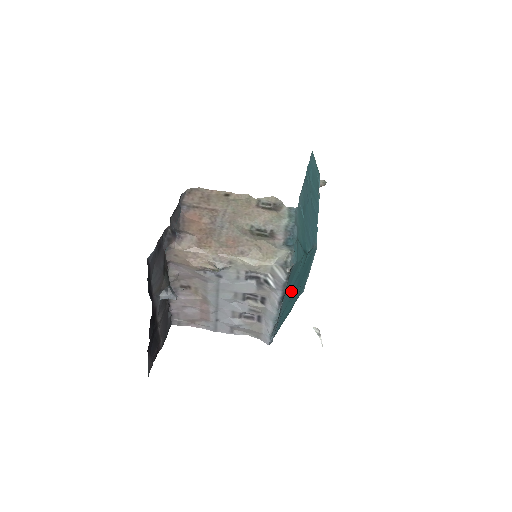
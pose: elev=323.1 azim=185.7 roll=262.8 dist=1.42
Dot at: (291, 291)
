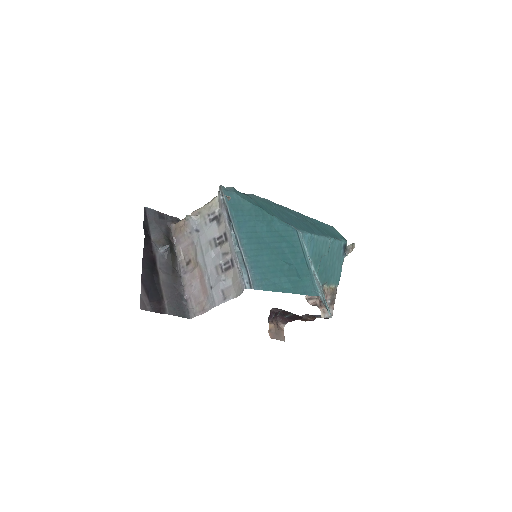
Dot at: (258, 238)
